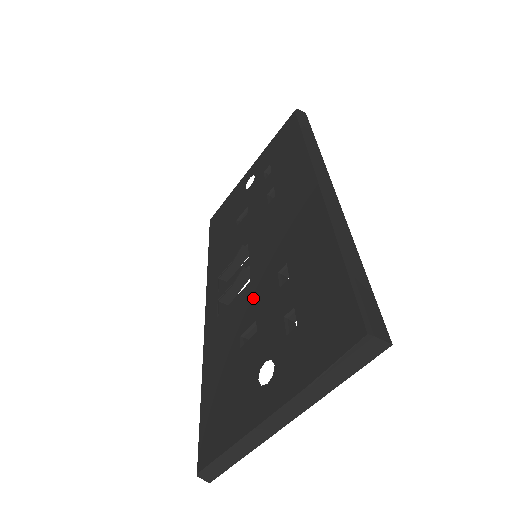
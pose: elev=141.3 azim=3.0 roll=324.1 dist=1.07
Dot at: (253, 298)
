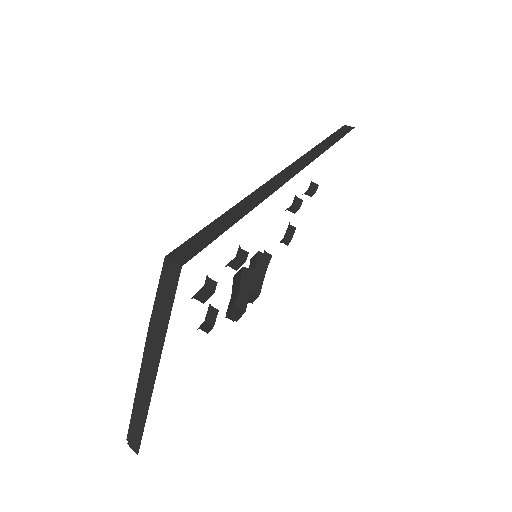
Dot at: occluded
